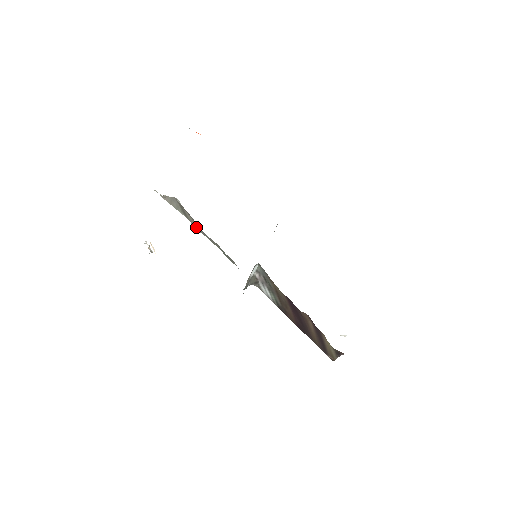
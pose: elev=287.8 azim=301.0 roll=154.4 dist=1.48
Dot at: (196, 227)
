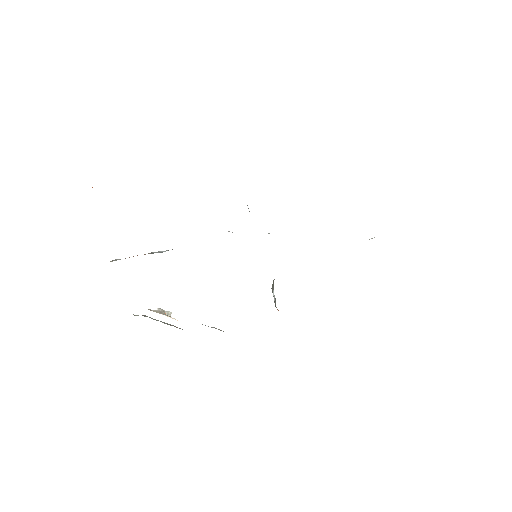
Dot at: occluded
